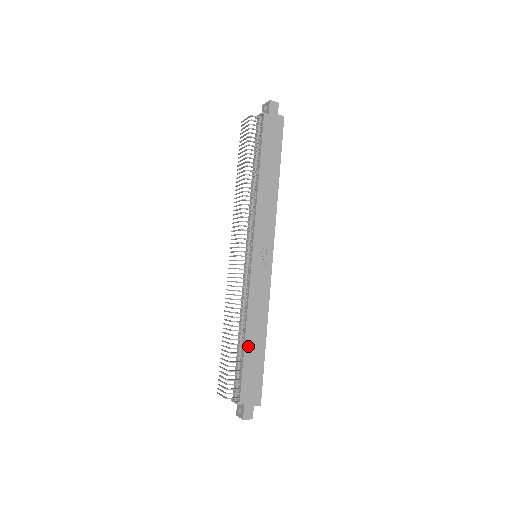
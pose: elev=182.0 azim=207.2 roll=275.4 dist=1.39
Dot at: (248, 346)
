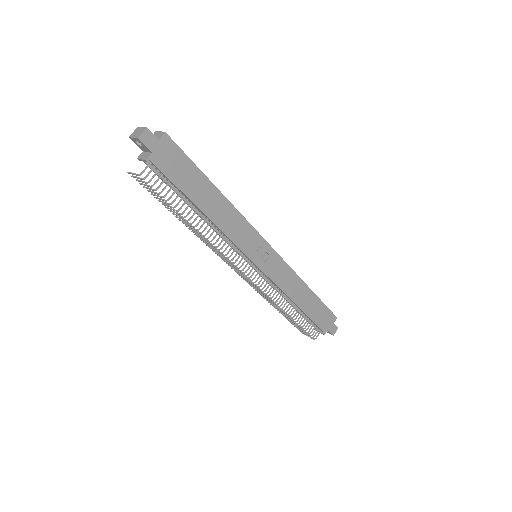
Dot at: (304, 307)
